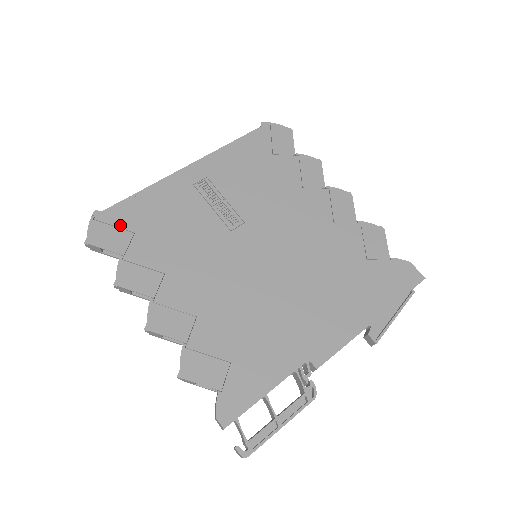
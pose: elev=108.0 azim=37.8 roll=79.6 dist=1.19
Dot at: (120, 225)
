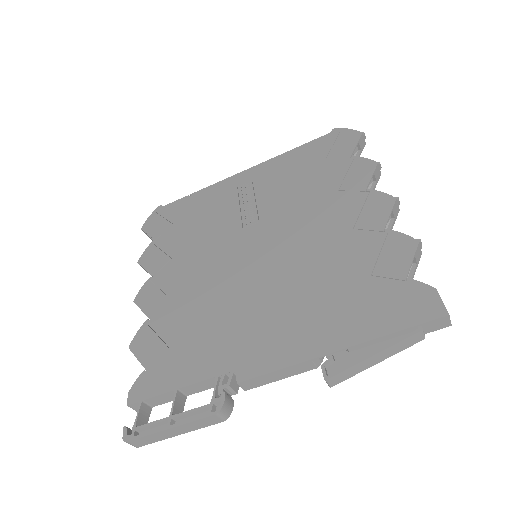
Dot at: (168, 217)
